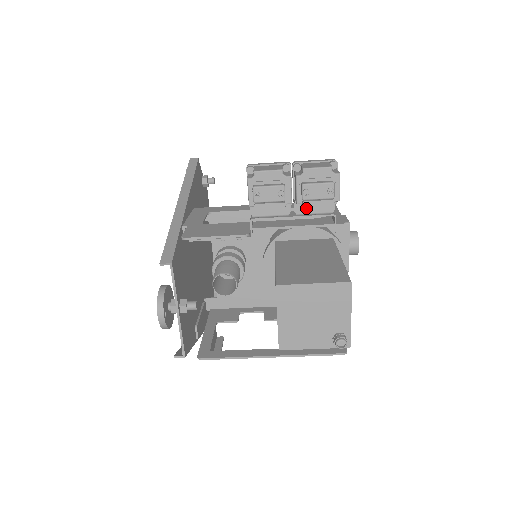
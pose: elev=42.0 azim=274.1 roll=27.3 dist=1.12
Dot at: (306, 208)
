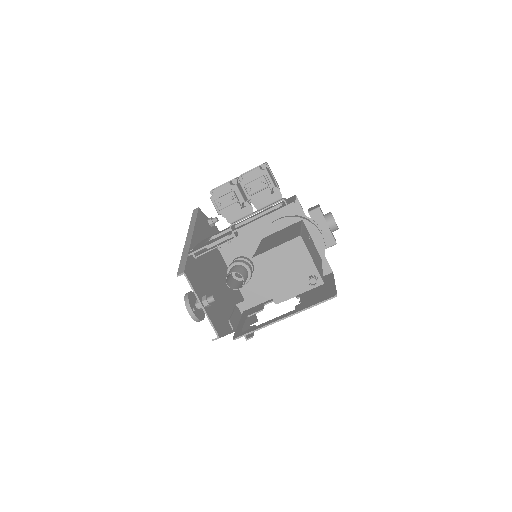
Dot at: (253, 200)
